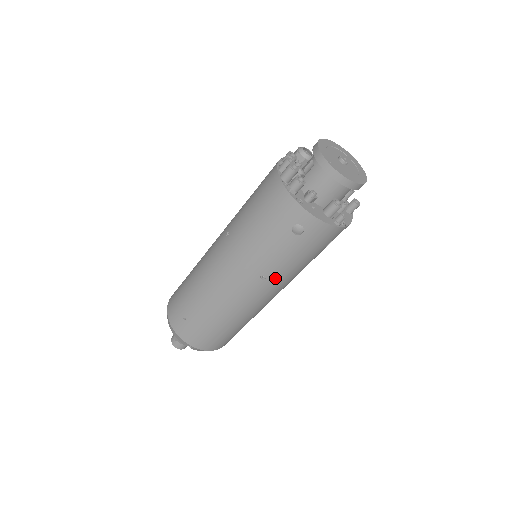
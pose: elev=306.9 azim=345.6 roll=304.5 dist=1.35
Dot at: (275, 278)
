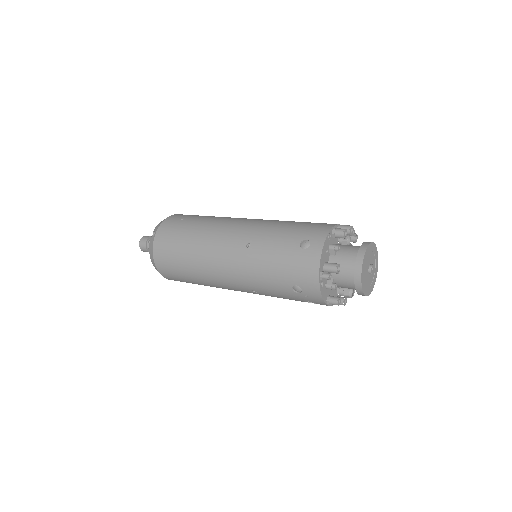
Dot at: (251, 256)
